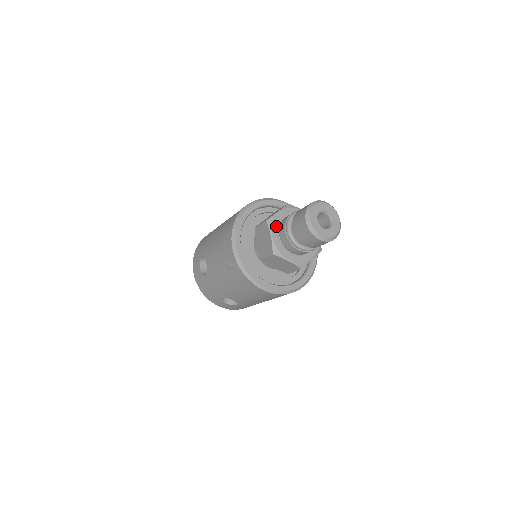
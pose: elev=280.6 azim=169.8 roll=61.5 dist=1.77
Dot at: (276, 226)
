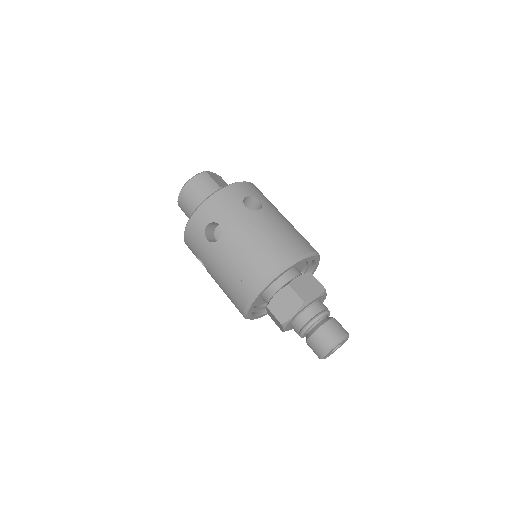
Dot at: (304, 308)
